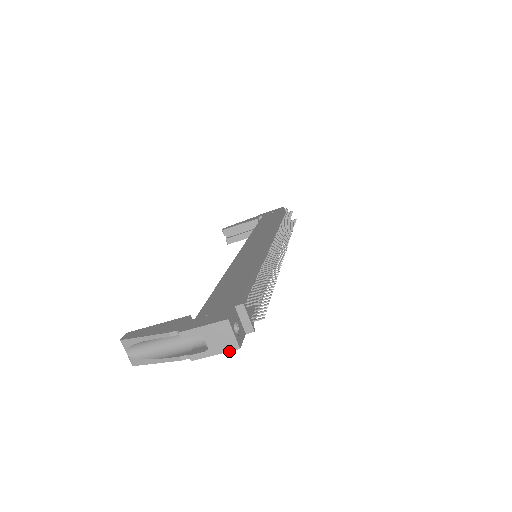
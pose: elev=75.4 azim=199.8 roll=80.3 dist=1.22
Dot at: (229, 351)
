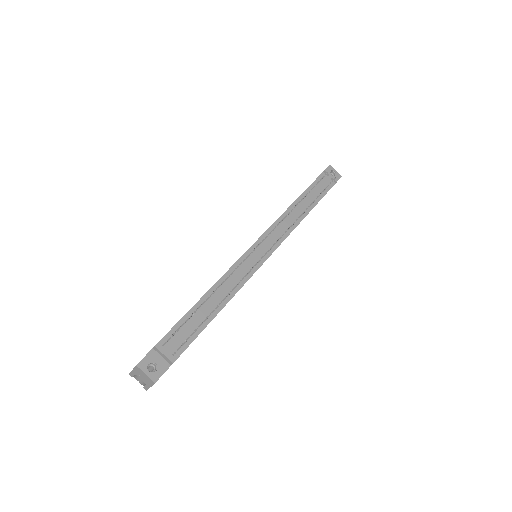
Dot at: occluded
